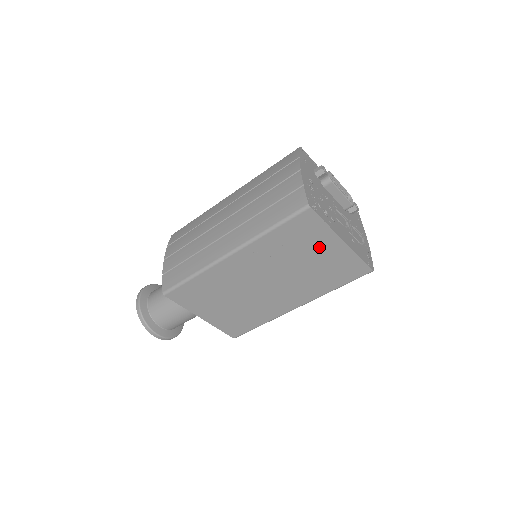
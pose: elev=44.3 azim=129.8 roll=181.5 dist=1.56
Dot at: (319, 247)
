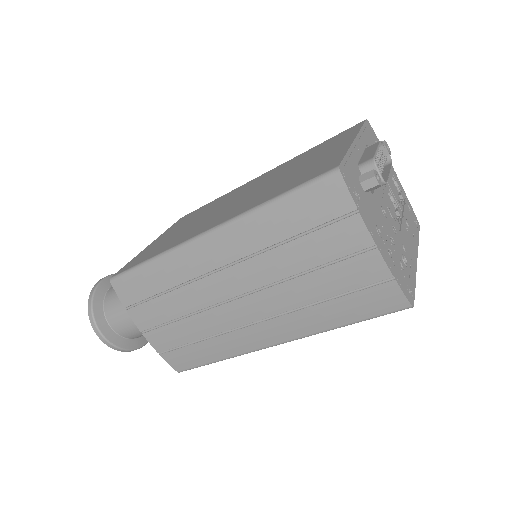
Dot at: occluded
